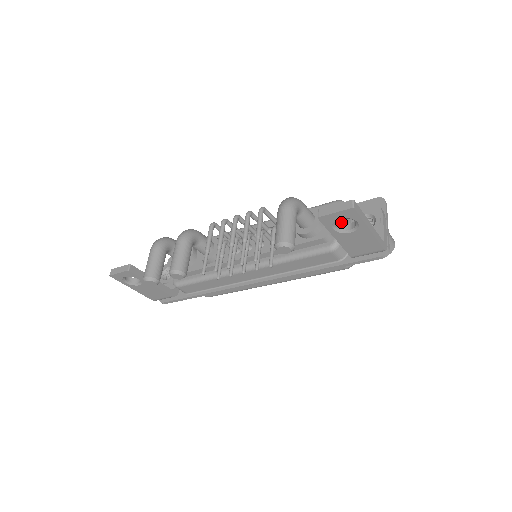
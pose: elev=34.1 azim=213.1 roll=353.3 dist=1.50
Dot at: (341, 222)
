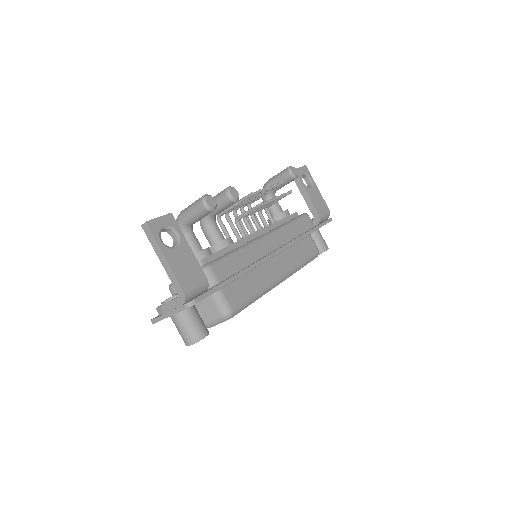
Dot at: occluded
